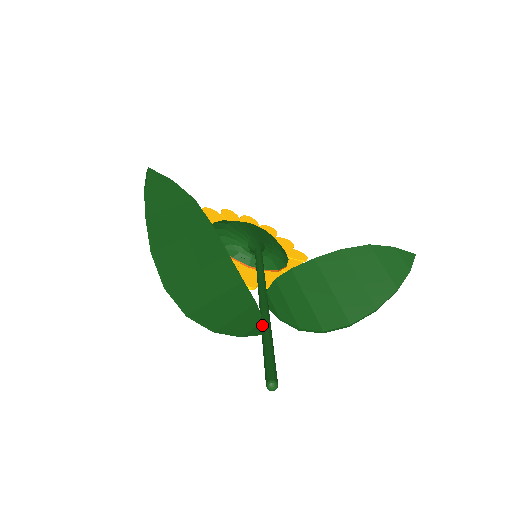
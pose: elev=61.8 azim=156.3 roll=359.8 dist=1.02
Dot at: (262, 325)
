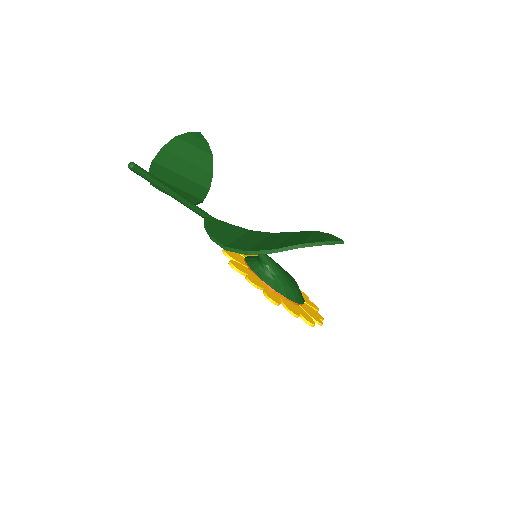
Dot at: (179, 195)
